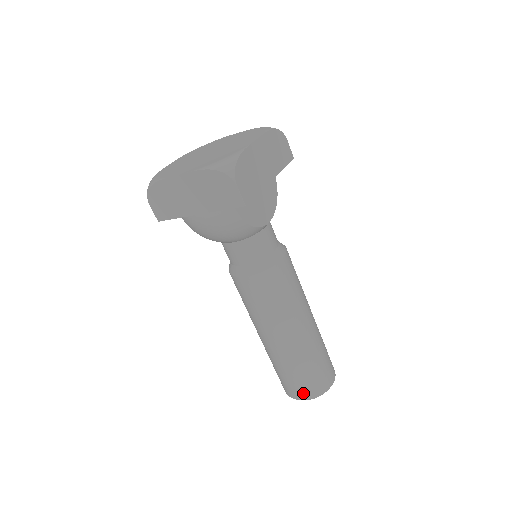
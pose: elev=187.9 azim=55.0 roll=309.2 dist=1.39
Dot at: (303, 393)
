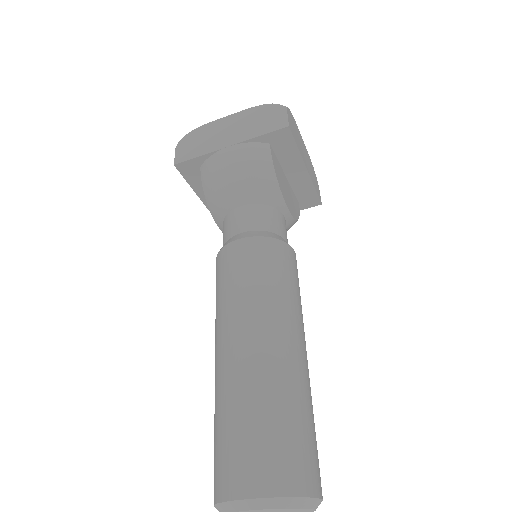
Dot at: (262, 475)
